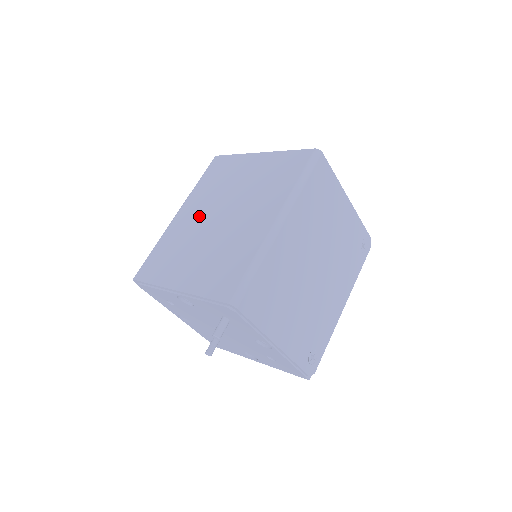
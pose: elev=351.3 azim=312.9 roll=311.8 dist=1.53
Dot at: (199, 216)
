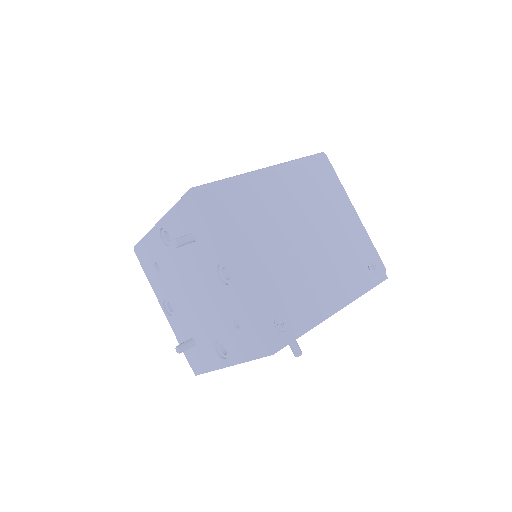
Dot at: occluded
